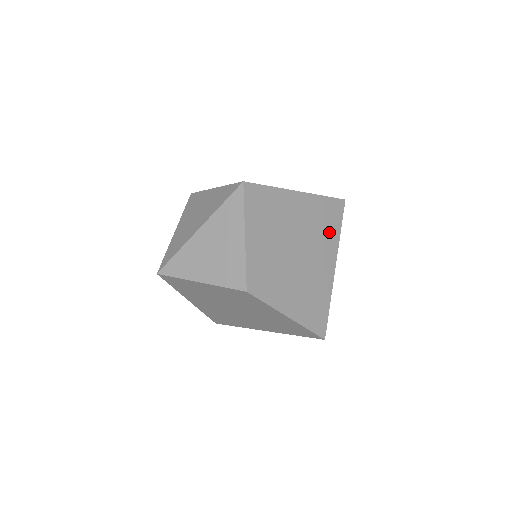
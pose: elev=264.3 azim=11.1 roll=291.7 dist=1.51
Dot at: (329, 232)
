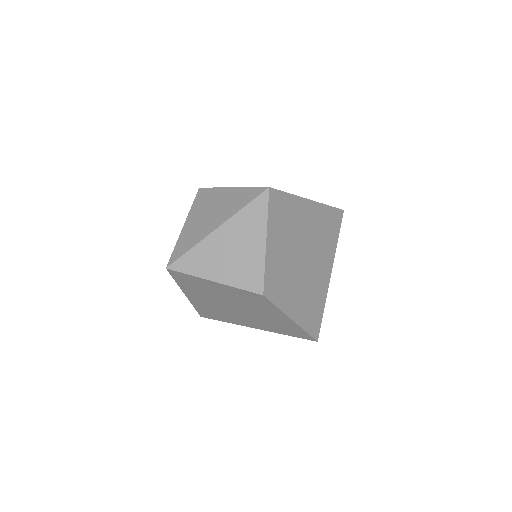
Dot at: (329, 240)
